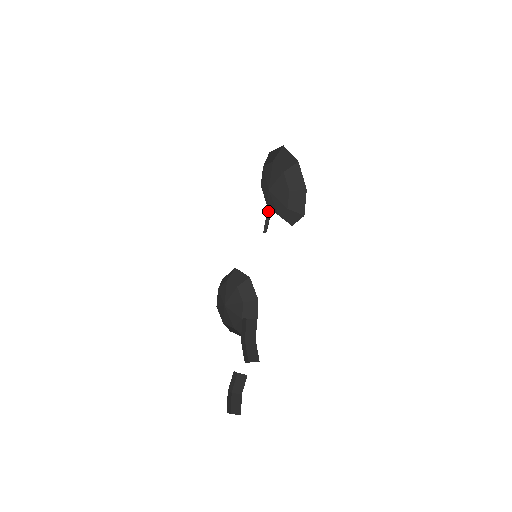
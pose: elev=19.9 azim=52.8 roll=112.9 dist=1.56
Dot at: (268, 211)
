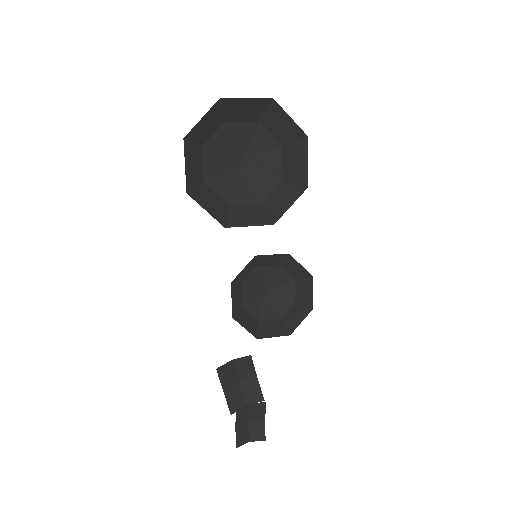
Dot at: occluded
